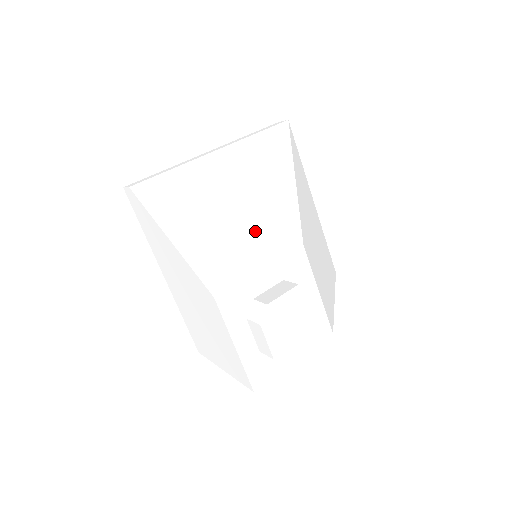
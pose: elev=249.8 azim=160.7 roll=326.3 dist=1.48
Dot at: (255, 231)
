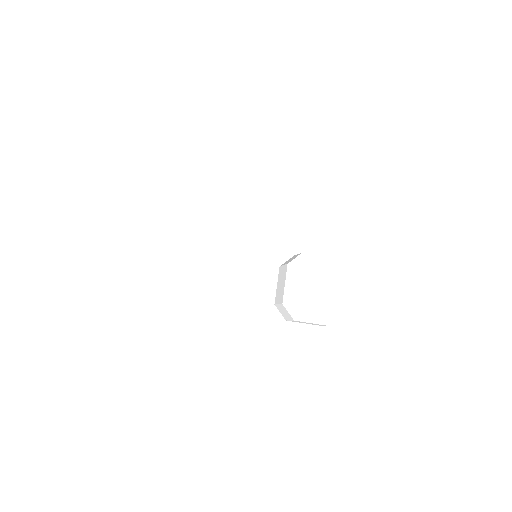
Dot at: (226, 258)
